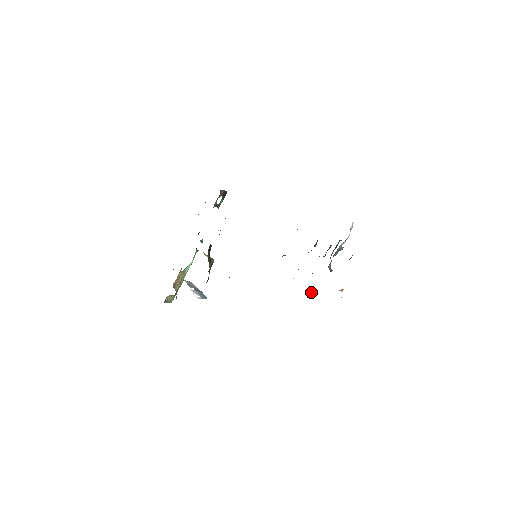
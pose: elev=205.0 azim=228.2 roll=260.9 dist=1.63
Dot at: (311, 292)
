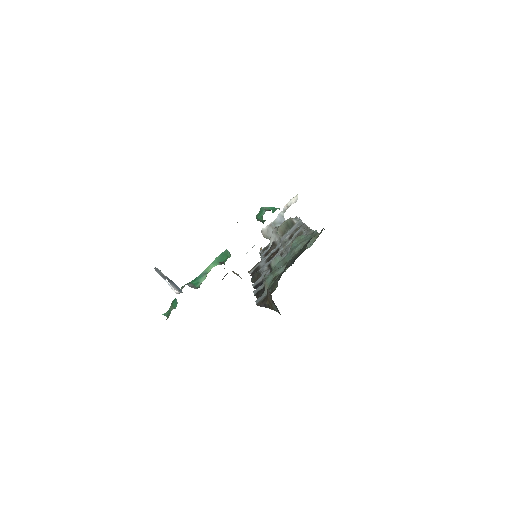
Dot at: occluded
